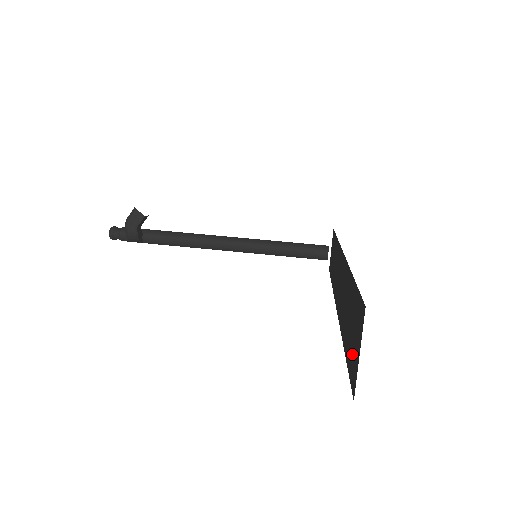
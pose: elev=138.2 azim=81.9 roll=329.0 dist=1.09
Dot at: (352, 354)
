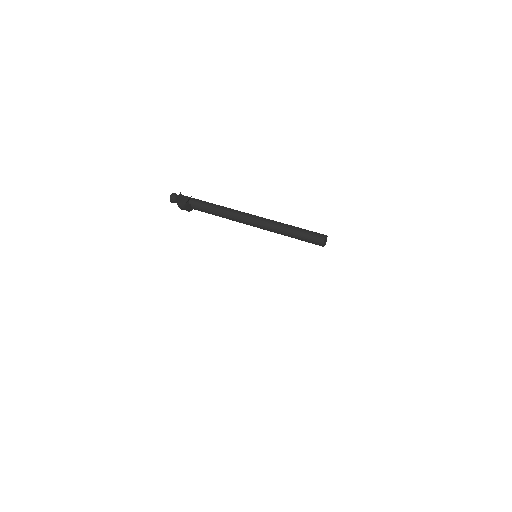
Dot at: occluded
